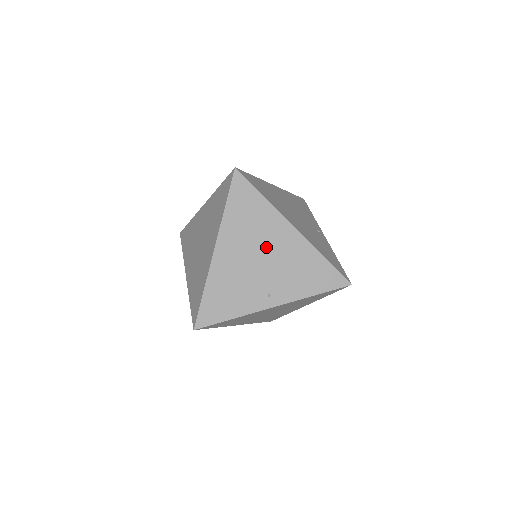
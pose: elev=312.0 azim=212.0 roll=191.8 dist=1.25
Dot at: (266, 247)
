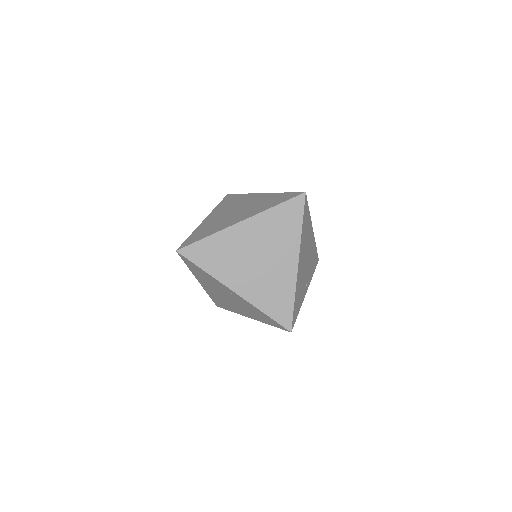
Dot at: (308, 250)
